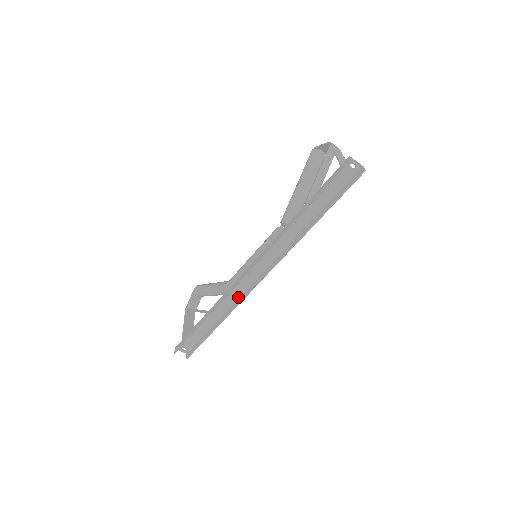
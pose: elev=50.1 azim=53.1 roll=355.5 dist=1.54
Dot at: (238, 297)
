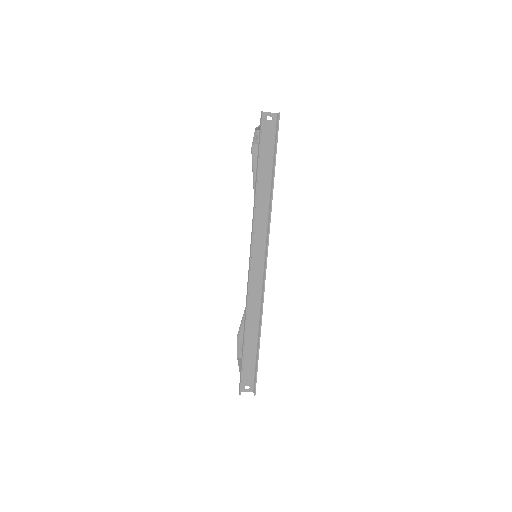
Dot at: (260, 299)
